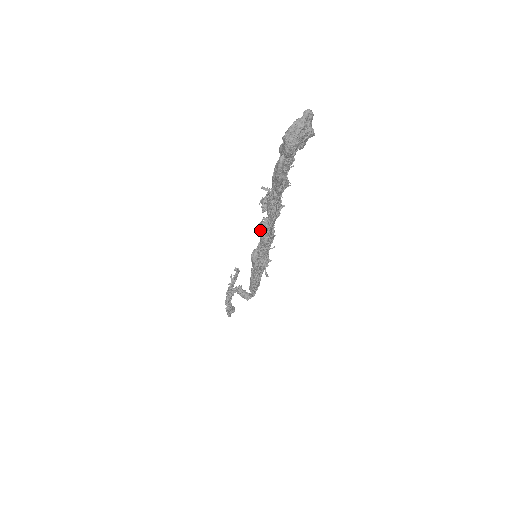
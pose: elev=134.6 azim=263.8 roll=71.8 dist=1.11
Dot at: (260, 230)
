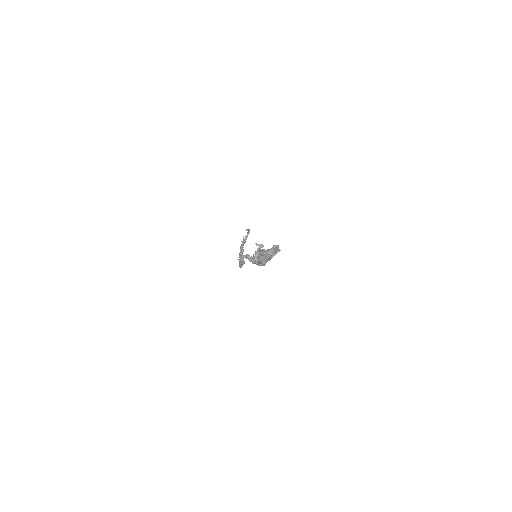
Dot at: occluded
